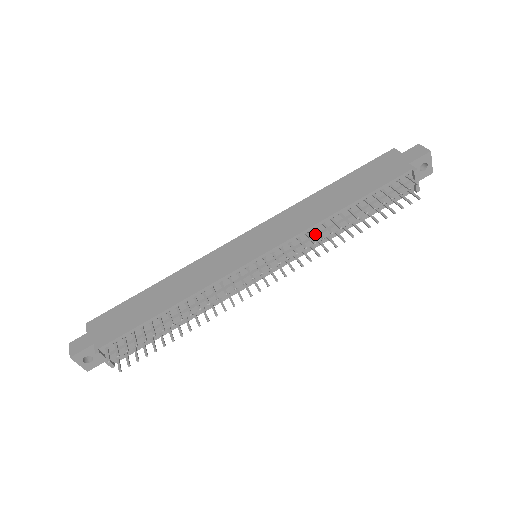
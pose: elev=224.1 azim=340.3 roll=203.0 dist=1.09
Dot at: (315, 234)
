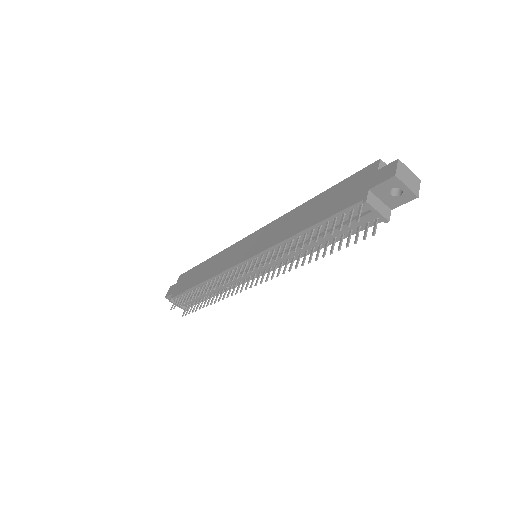
Dot at: occluded
